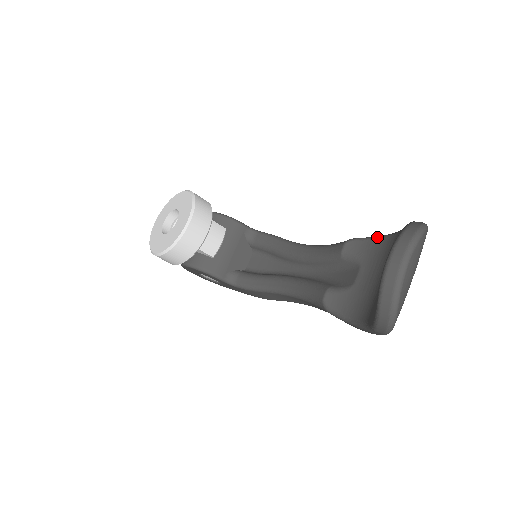
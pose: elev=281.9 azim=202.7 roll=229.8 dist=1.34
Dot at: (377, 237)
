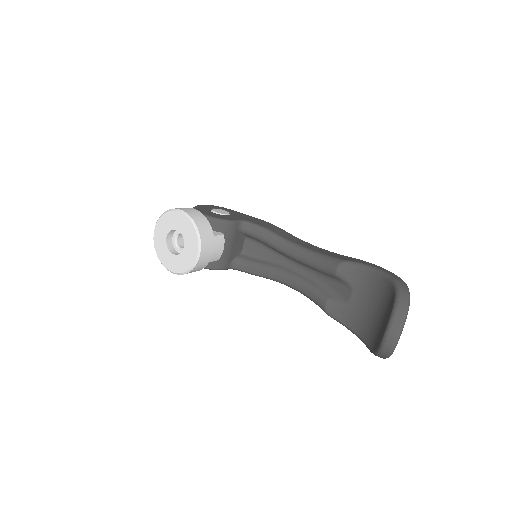
Dot at: (364, 268)
